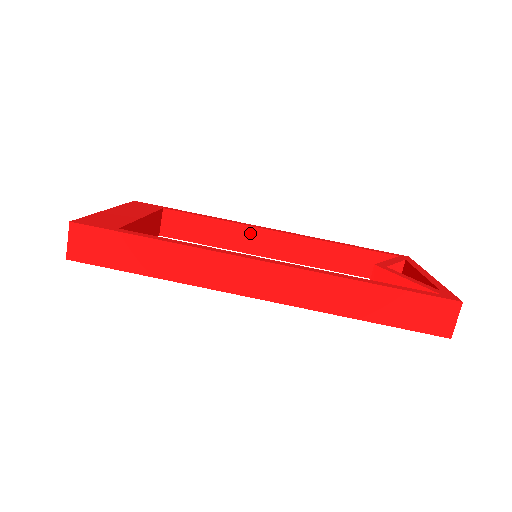
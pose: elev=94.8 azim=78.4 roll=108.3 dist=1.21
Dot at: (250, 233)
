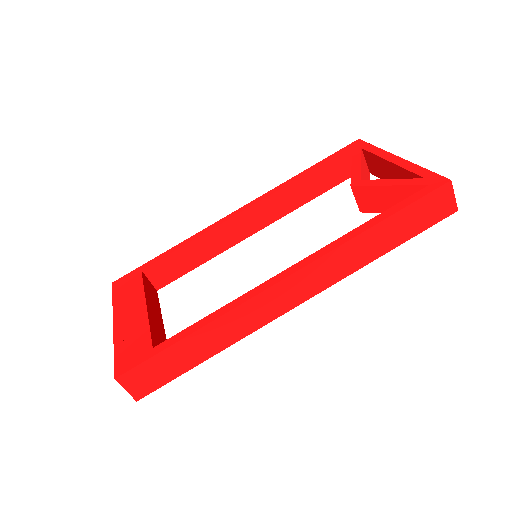
Dot at: (225, 229)
